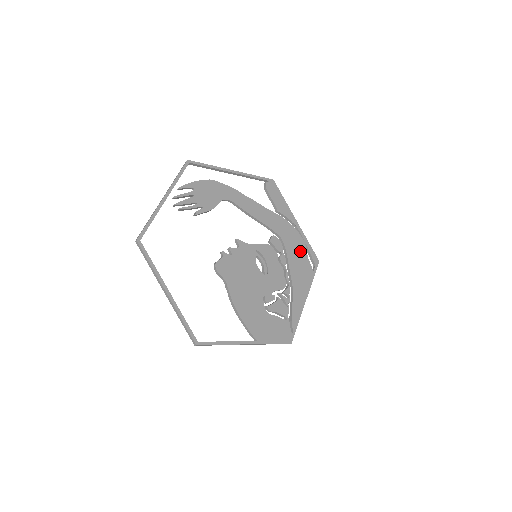
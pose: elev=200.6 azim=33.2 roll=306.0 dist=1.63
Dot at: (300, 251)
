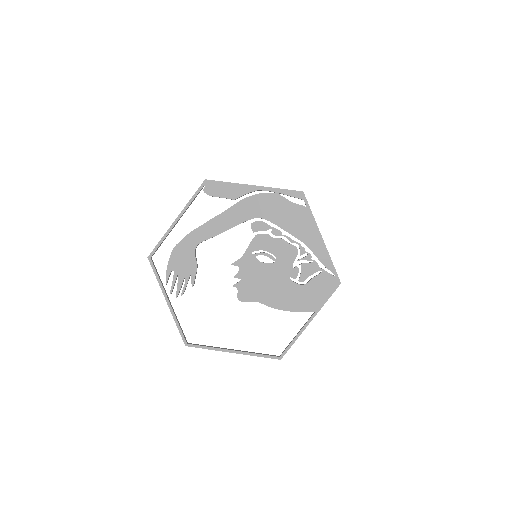
Dot at: (281, 206)
